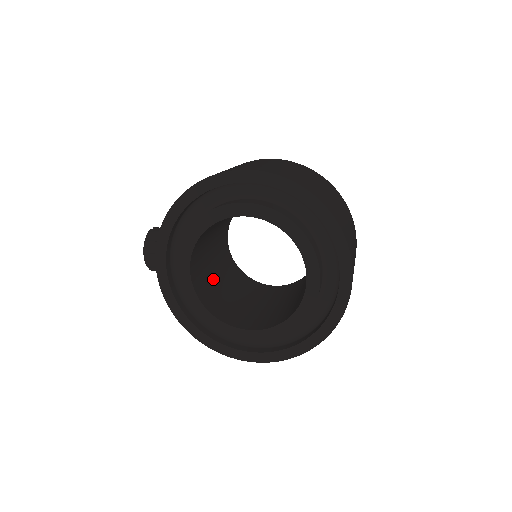
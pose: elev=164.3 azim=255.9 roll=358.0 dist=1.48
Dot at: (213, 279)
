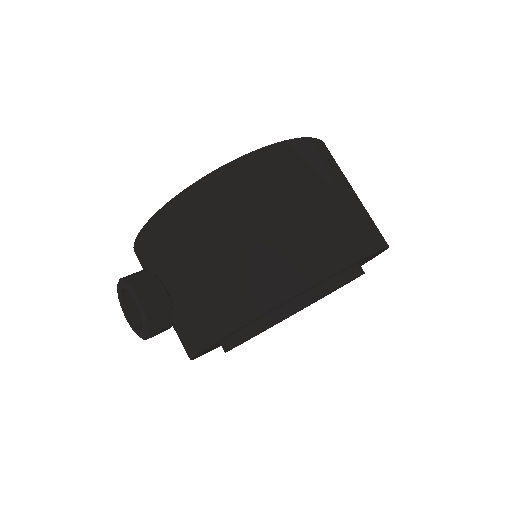
Dot at: occluded
